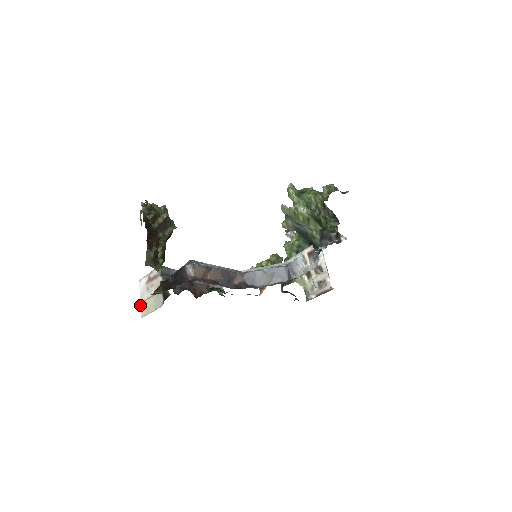
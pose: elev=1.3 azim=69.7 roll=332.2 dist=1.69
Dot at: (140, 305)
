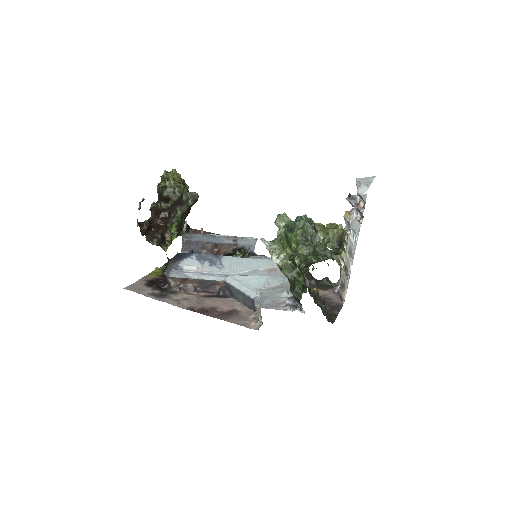
Dot at: occluded
